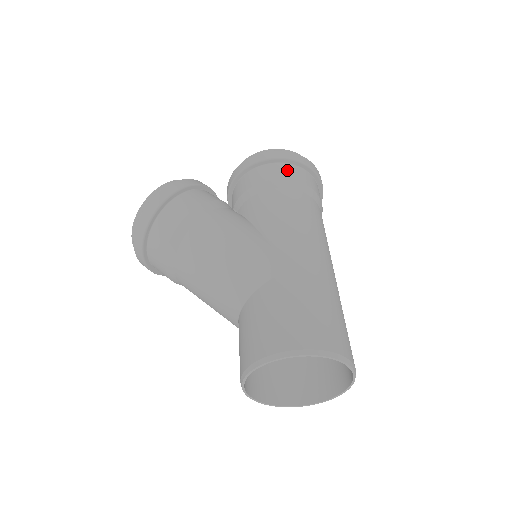
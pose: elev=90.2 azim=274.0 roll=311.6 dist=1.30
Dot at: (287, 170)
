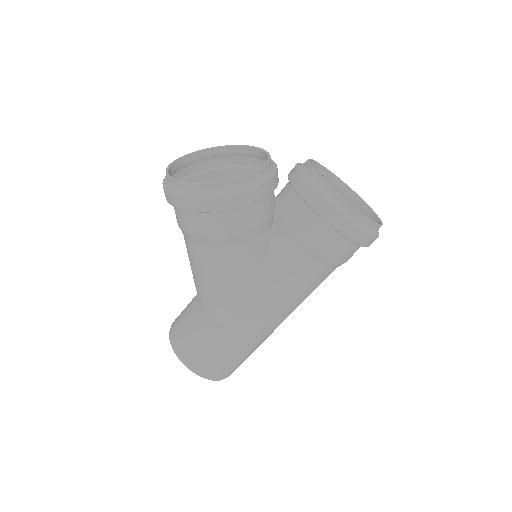
Dot at: (340, 248)
